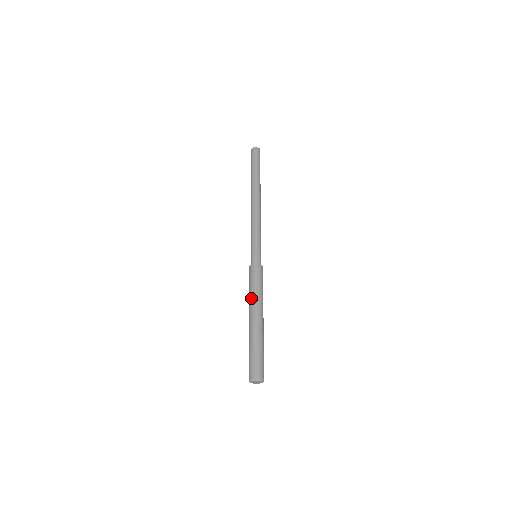
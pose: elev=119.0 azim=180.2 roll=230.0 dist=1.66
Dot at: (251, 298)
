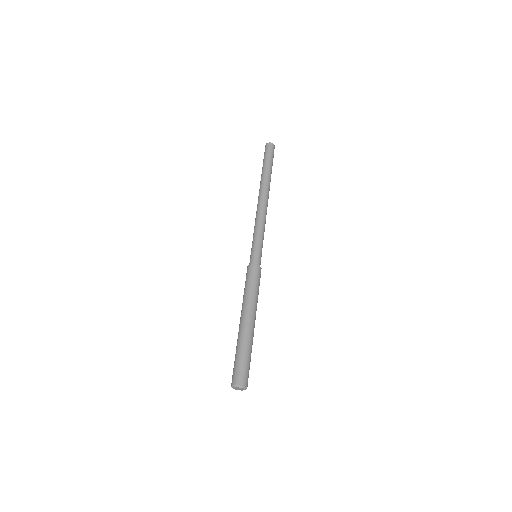
Dot at: occluded
